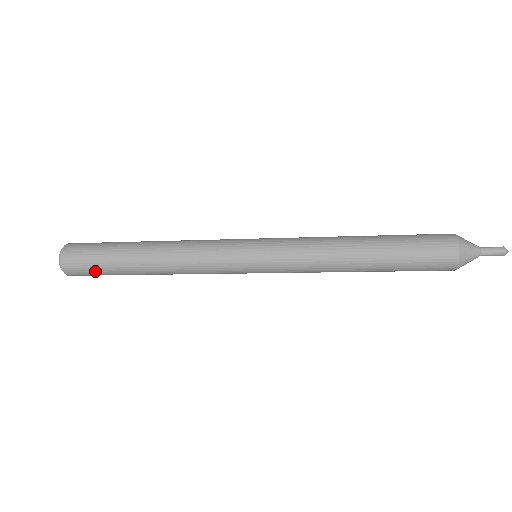
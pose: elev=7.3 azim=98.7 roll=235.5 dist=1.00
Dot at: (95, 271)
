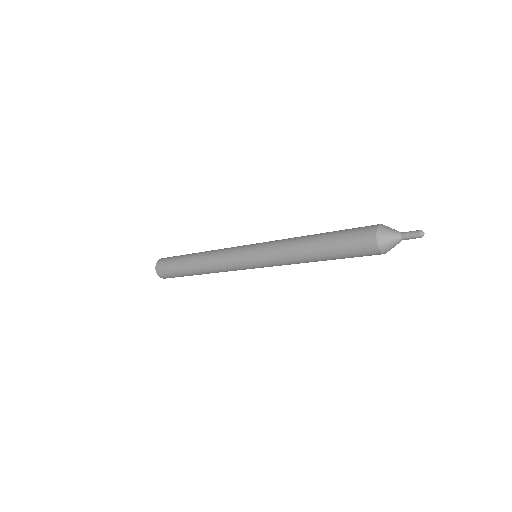
Dot at: (171, 272)
